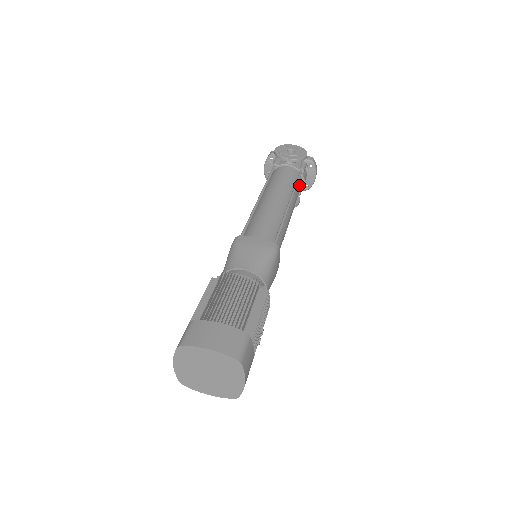
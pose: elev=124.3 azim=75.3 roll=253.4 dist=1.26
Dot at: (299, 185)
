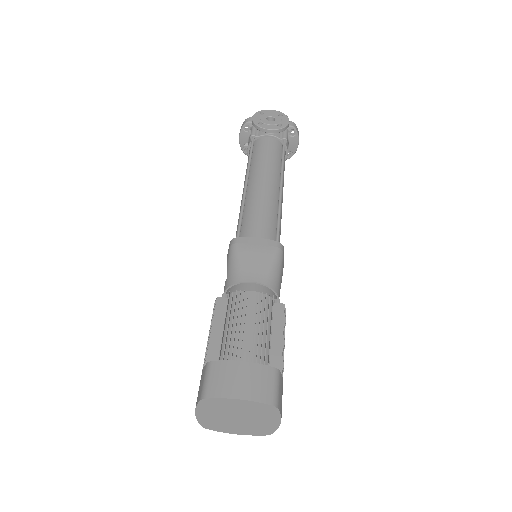
Dot at: (284, 158)
